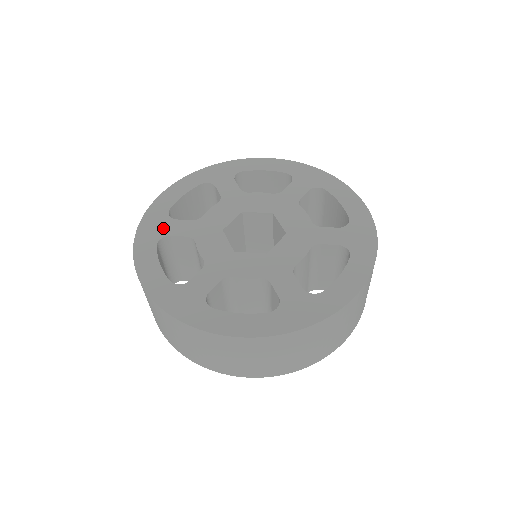
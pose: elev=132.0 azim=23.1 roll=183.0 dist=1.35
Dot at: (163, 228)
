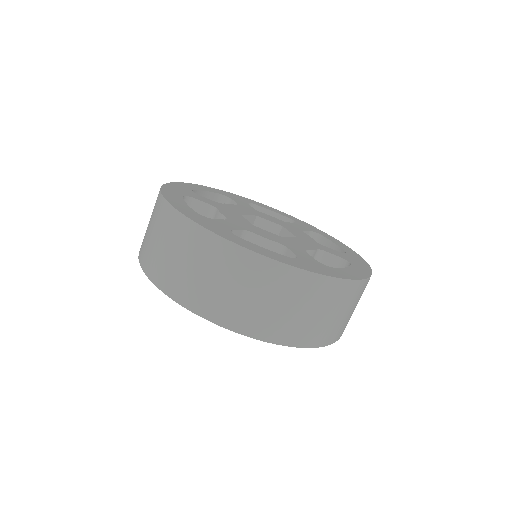
Dot at: (188, 193)
